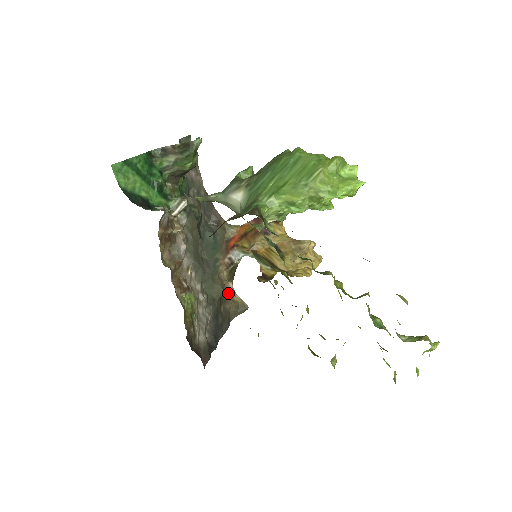
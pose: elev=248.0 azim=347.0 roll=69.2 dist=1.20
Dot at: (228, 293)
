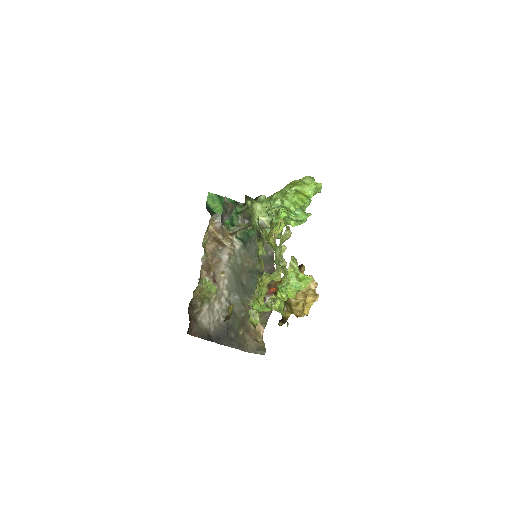
Dot at: (255, 332)
